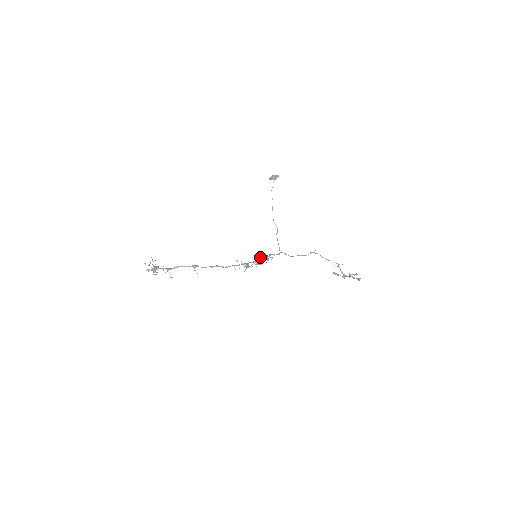
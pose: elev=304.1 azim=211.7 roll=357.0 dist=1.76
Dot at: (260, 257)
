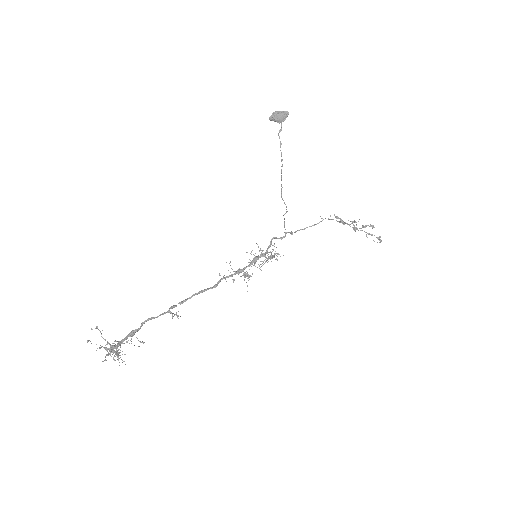
Dot at: (266, 261)
